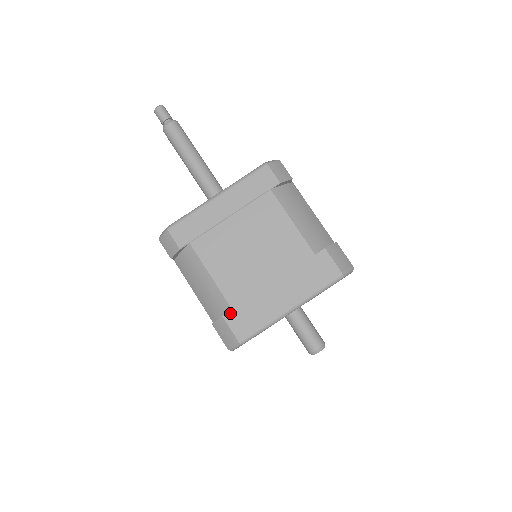
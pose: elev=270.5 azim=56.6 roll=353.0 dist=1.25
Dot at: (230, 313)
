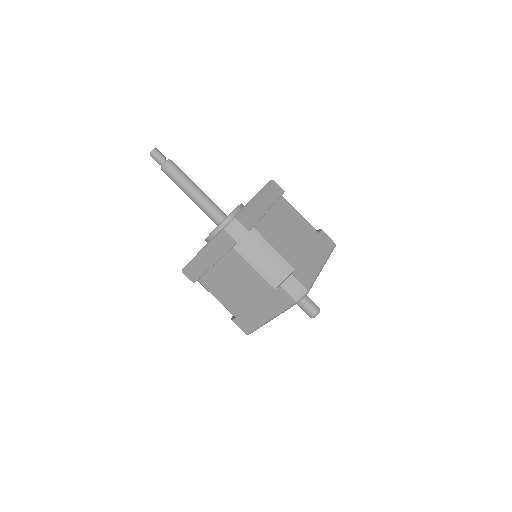
Dot at: (295, 272)
